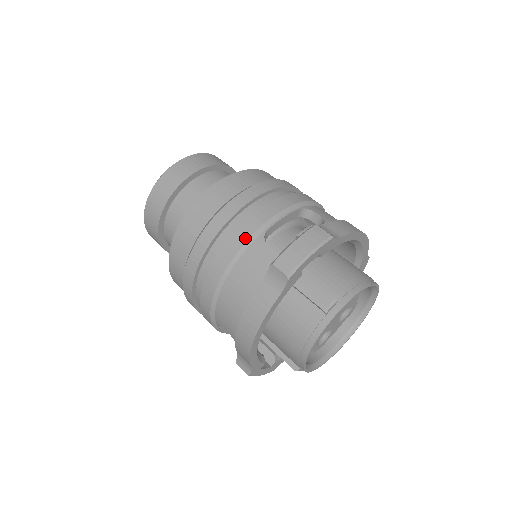
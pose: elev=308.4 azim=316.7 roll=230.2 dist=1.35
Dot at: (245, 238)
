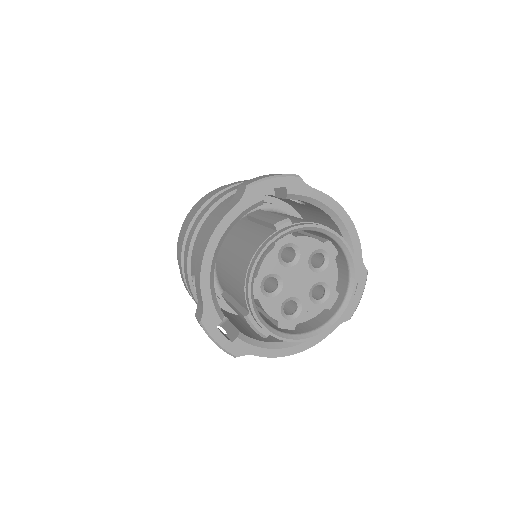
Dot at: (233, 190)
